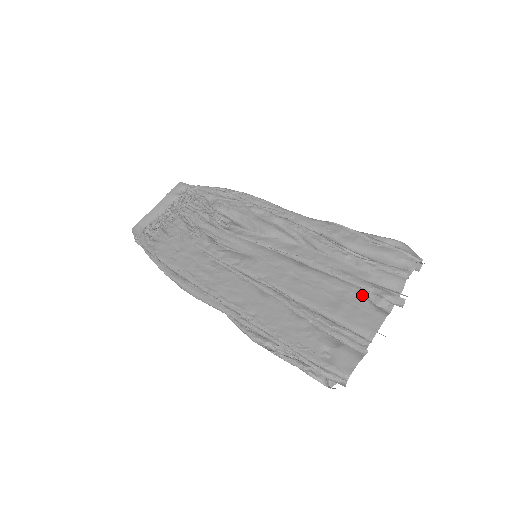
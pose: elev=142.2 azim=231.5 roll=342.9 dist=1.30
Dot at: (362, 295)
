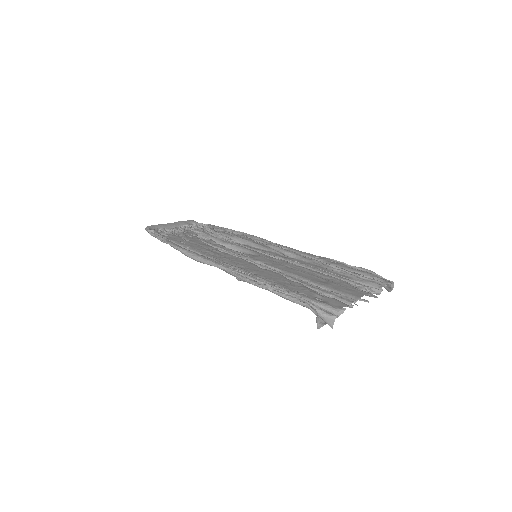
Dot at: (347, 283)
